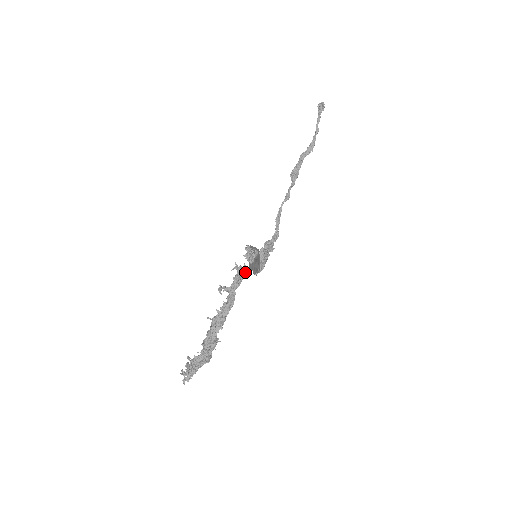
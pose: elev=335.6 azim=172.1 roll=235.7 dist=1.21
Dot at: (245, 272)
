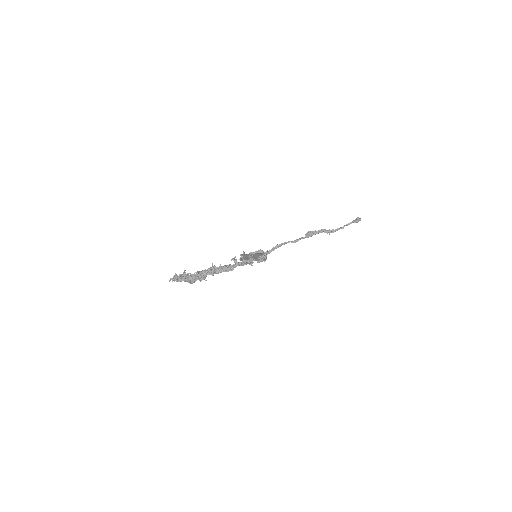
Dot at: (251, 263)
